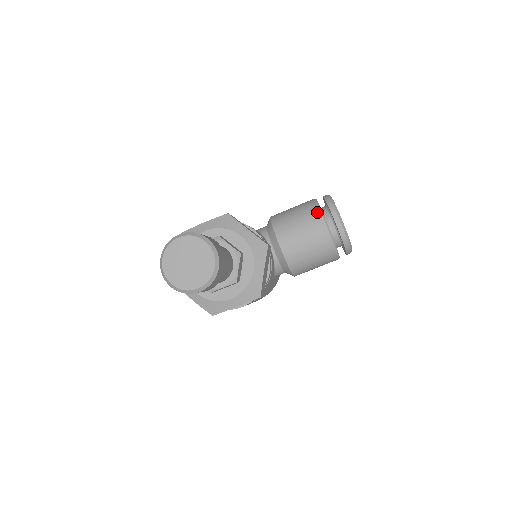
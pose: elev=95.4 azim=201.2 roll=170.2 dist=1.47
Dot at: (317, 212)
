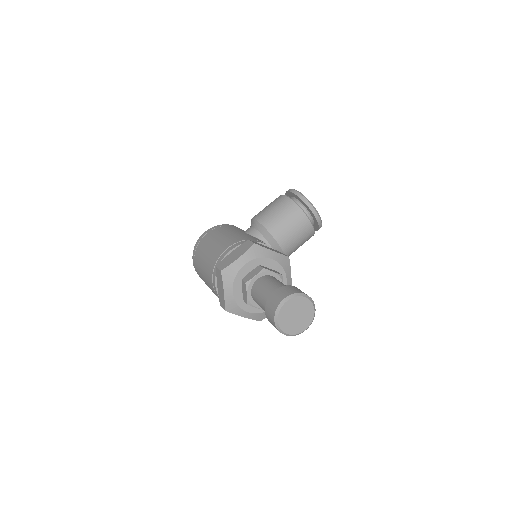
Dot at: (300, 211)
